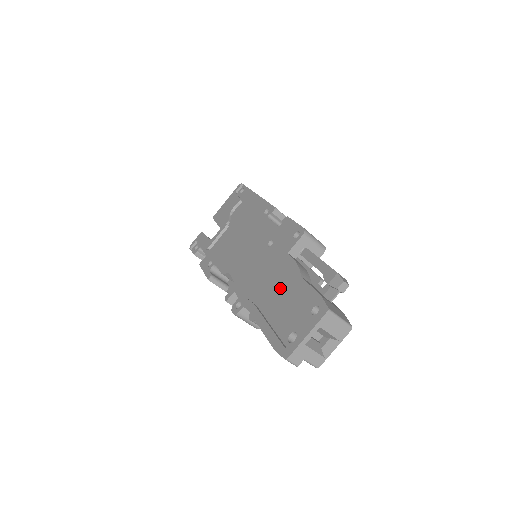
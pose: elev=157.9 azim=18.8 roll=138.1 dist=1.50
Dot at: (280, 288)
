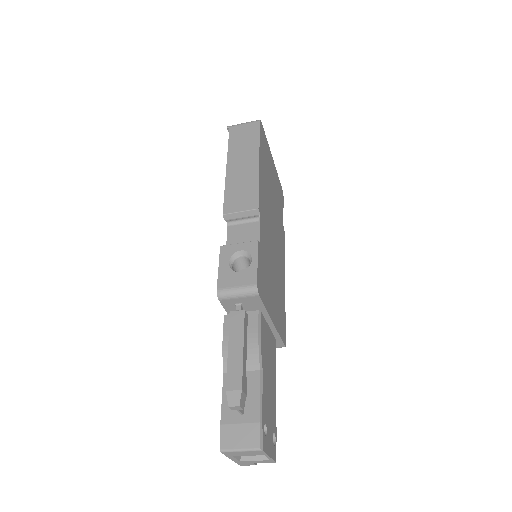
Dot at: occluded
